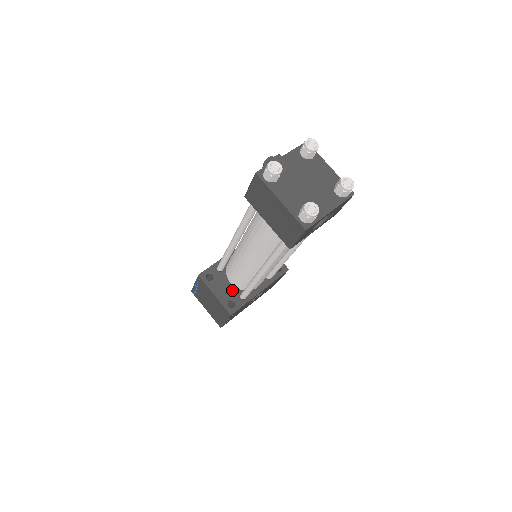
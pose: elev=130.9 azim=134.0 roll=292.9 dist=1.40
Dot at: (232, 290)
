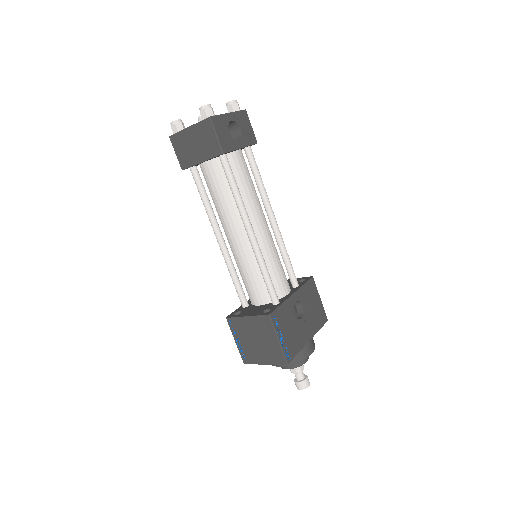
Dot at: (263, 307)
